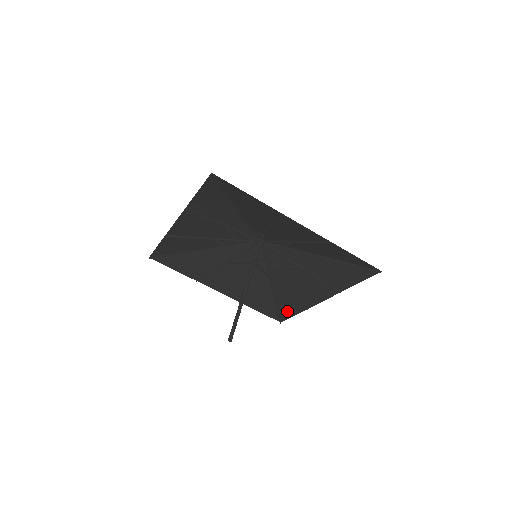
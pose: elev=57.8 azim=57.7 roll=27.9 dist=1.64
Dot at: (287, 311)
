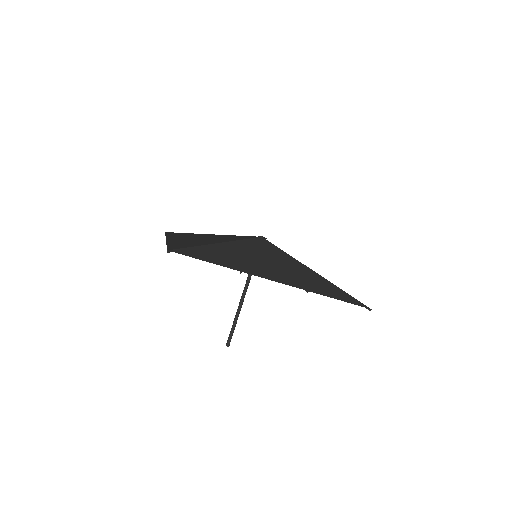
Dot at: occluded
